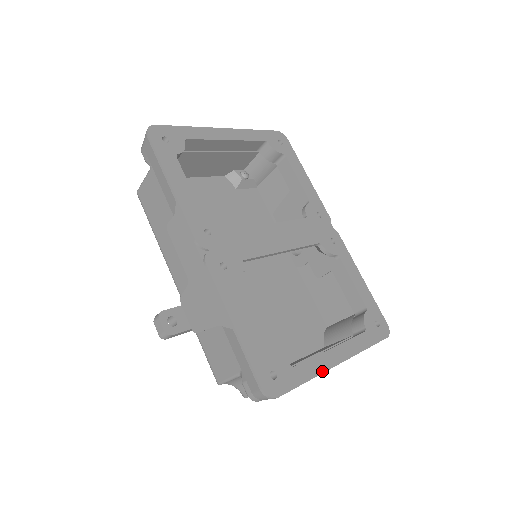
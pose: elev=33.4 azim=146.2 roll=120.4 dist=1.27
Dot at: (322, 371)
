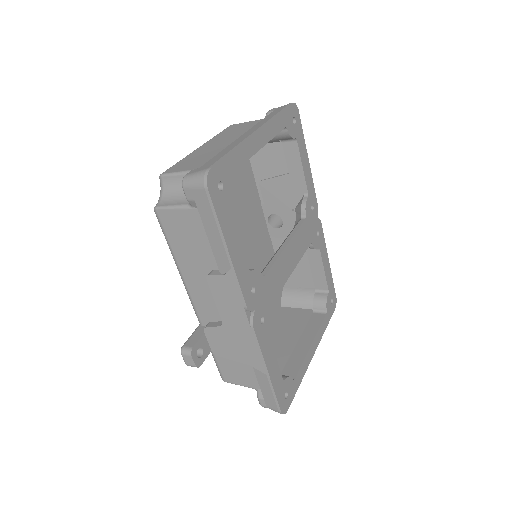
Dot at: (306, 369)
